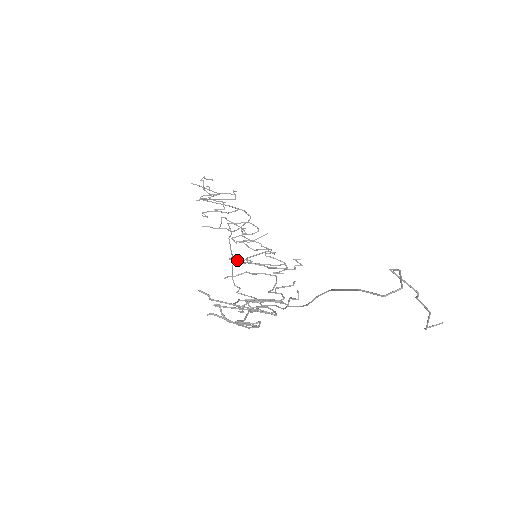
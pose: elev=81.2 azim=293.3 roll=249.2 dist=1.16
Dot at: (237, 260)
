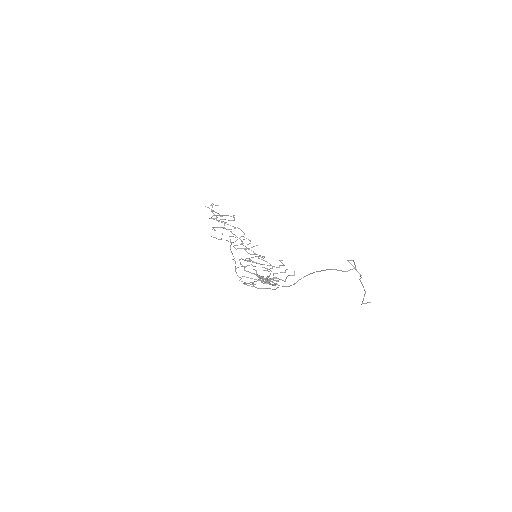
Dot at: occluded
